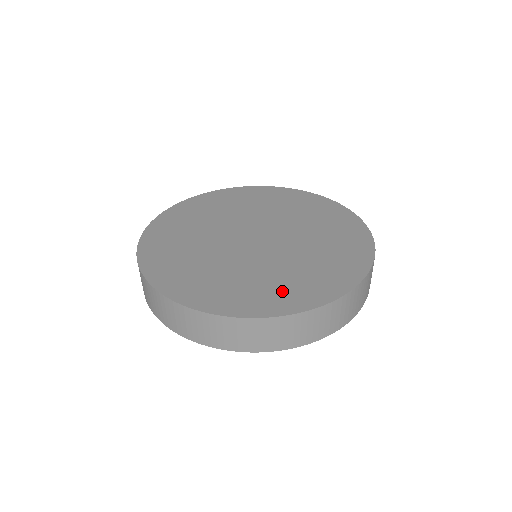
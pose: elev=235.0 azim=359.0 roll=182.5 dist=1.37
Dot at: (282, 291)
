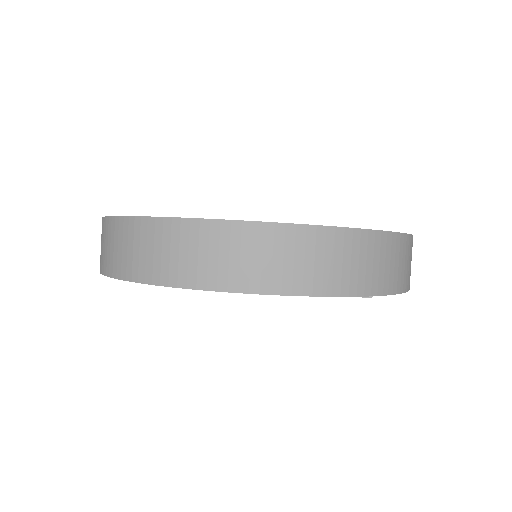
Dot at: occluded
